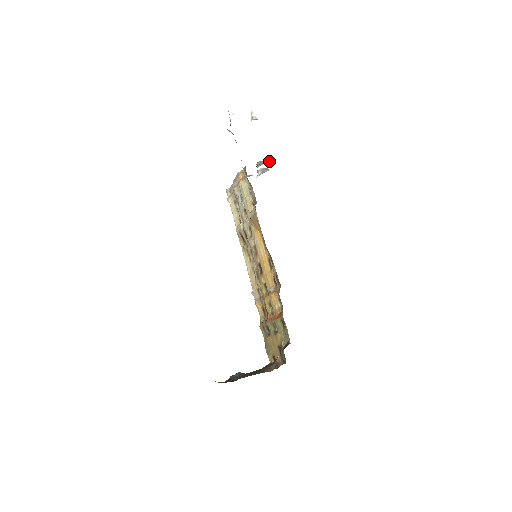
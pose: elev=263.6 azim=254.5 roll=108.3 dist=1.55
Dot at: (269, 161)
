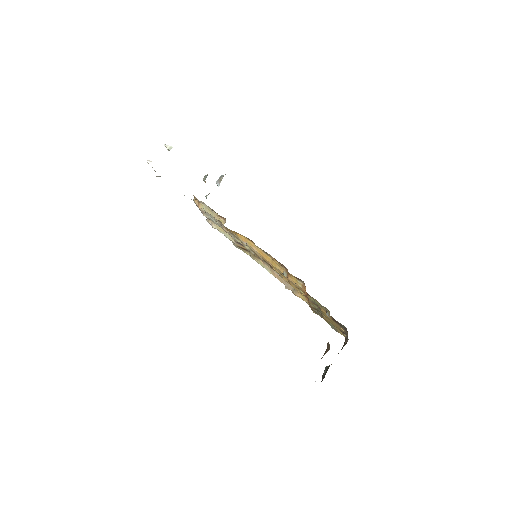
Dot at: occluded
